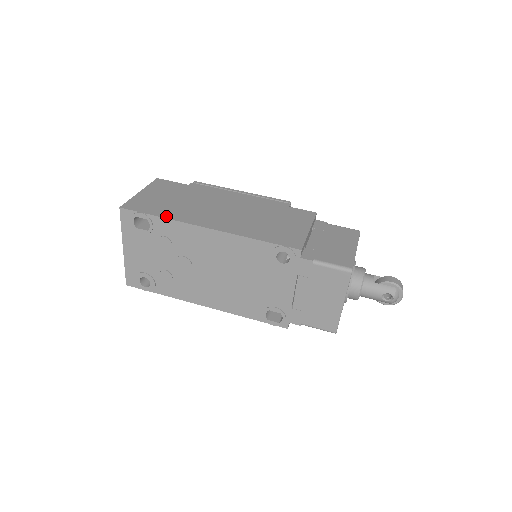
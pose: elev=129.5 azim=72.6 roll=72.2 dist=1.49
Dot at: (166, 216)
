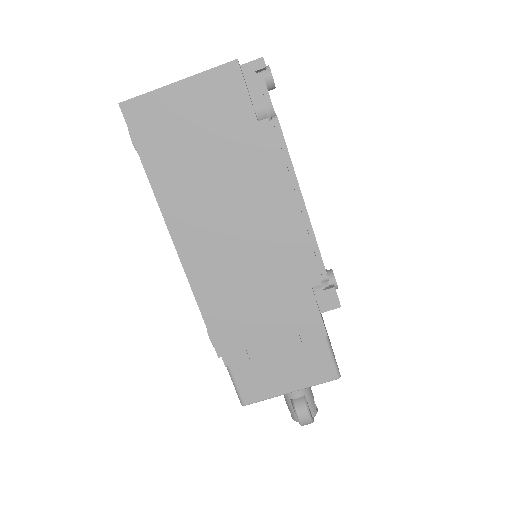
Dot at: (152, 176)
